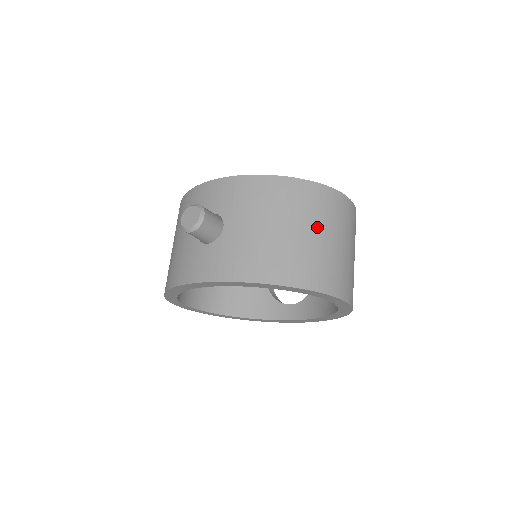
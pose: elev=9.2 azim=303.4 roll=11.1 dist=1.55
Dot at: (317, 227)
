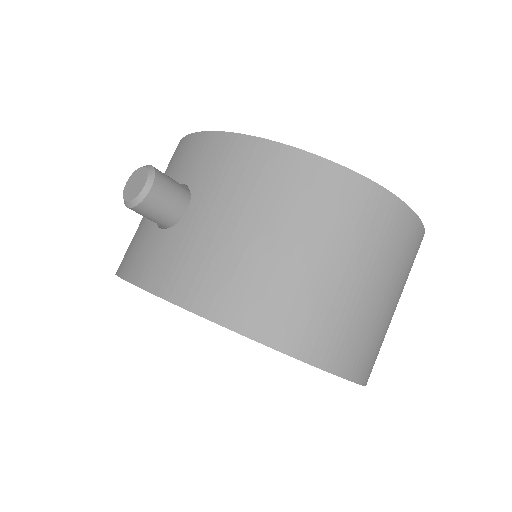
Dot at: (330, 248)
